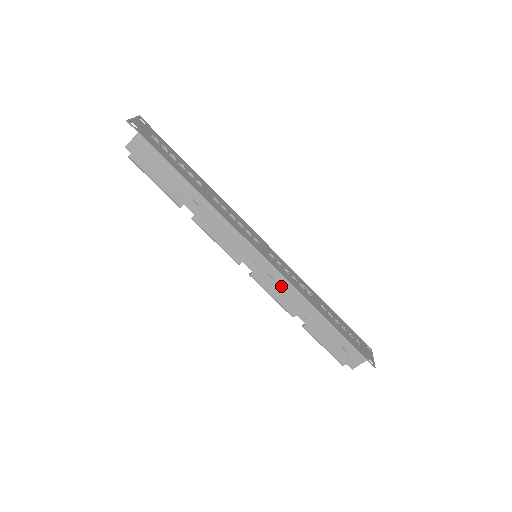
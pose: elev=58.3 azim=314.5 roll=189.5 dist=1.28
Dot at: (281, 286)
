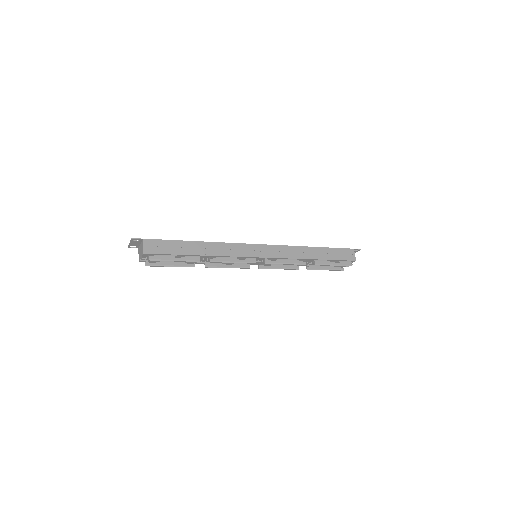
Dot at: (283, 251)
